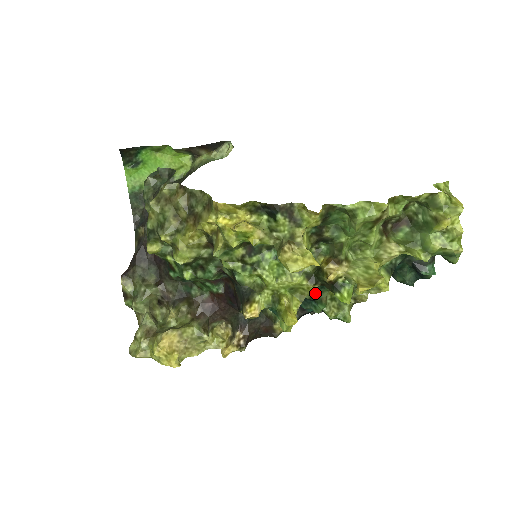
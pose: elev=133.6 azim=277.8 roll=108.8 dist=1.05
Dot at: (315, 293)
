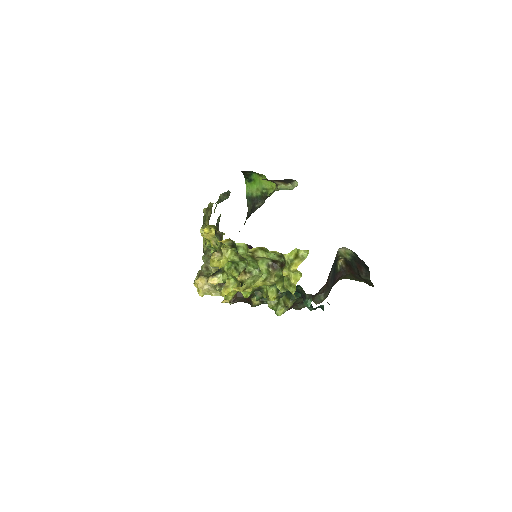
Dot at: occluded
